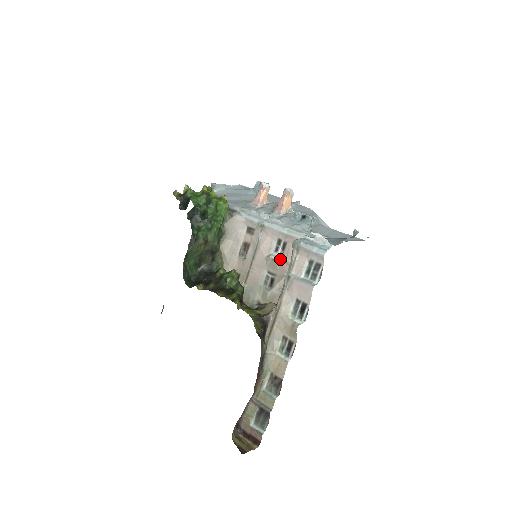
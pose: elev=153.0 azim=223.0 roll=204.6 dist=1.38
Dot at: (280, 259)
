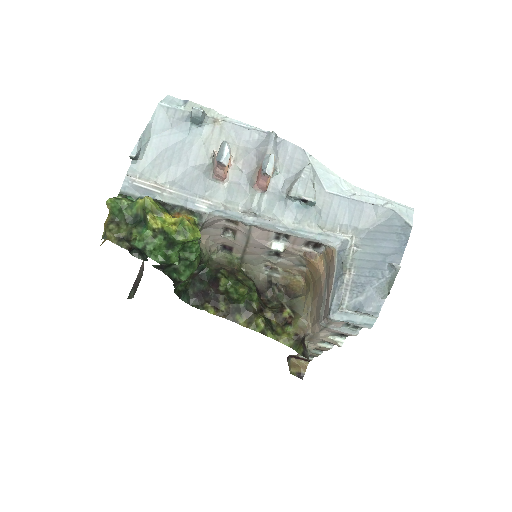
Dot at: (285, 248)
